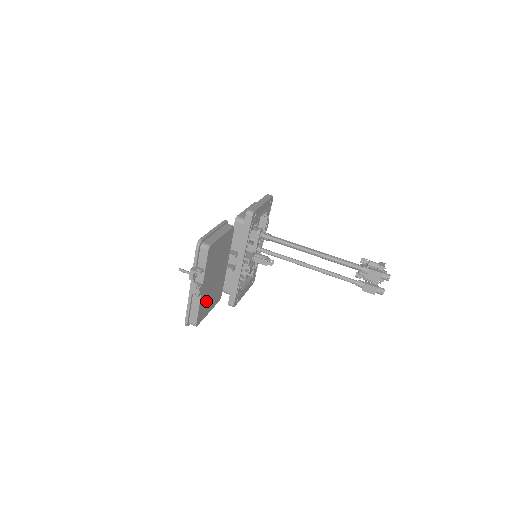
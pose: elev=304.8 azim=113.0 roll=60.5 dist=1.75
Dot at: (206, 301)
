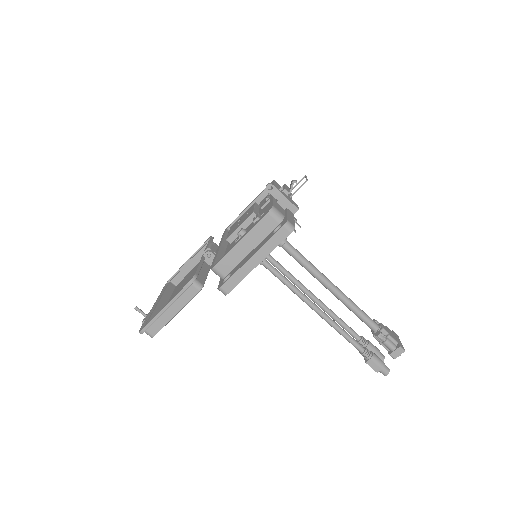
Dot at: occluded
